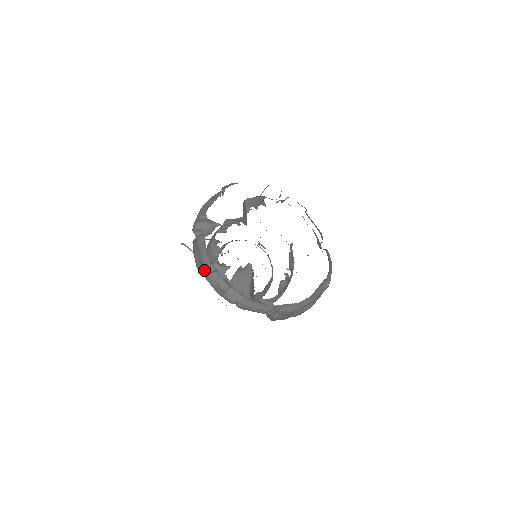
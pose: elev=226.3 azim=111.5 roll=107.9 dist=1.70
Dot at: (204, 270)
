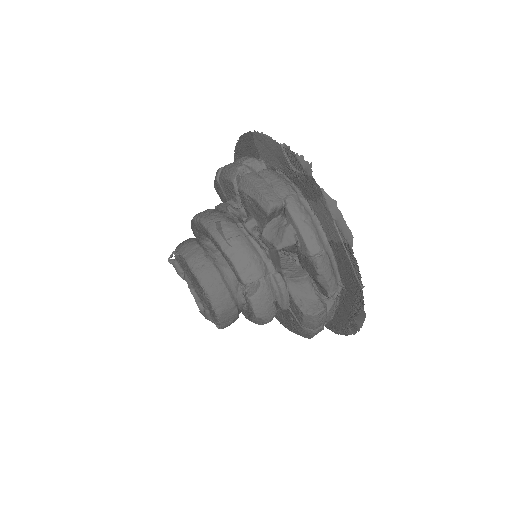
Dot at: (290, 197)
